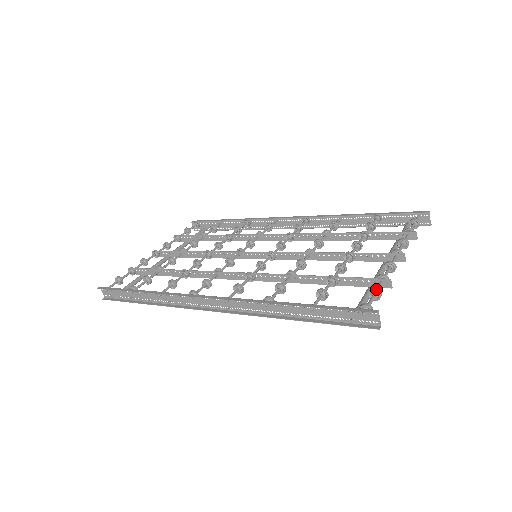
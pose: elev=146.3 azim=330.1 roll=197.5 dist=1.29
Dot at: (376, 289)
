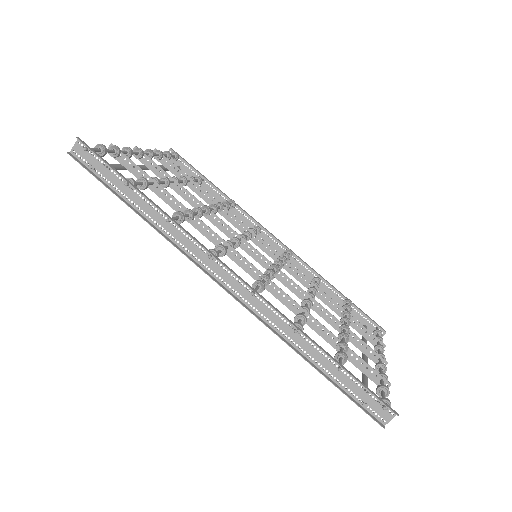
Dot at: occluded
